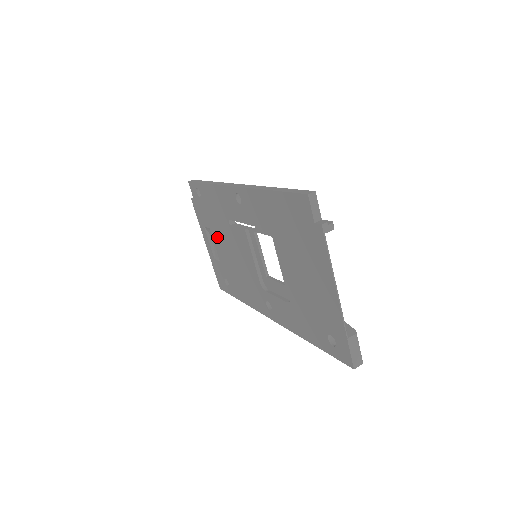
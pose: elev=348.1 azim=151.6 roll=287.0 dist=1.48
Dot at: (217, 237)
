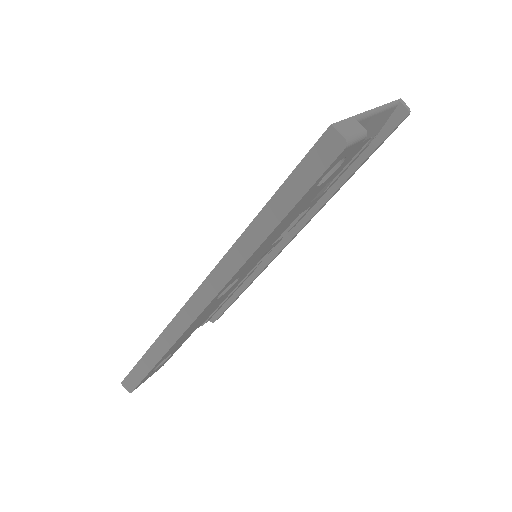
Dot at: occluded
